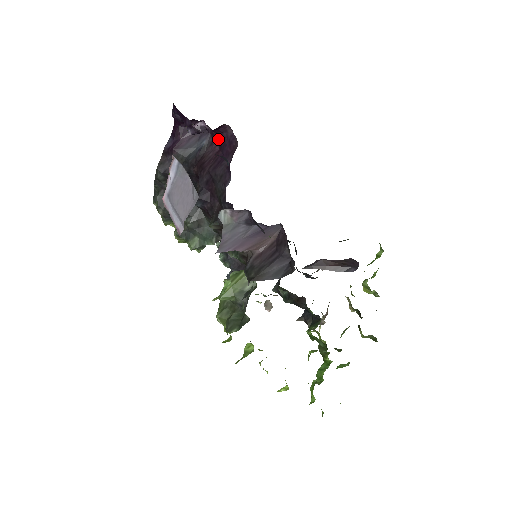
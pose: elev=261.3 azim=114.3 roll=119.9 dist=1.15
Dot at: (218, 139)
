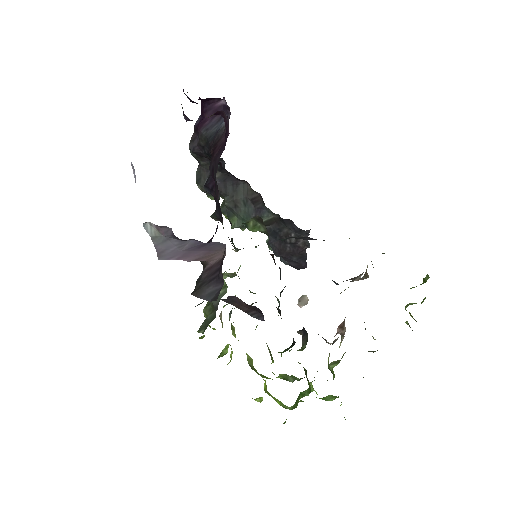
Dot at: occluded
